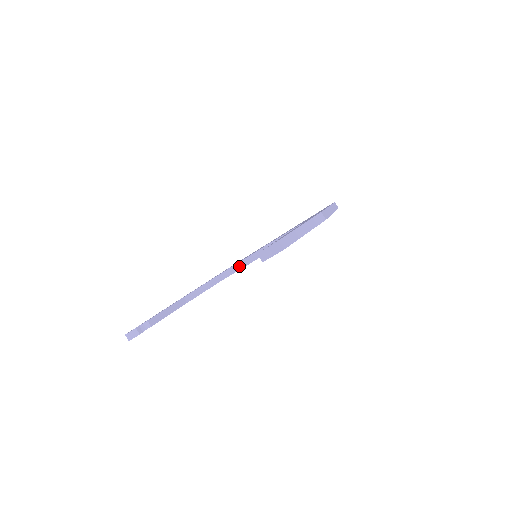
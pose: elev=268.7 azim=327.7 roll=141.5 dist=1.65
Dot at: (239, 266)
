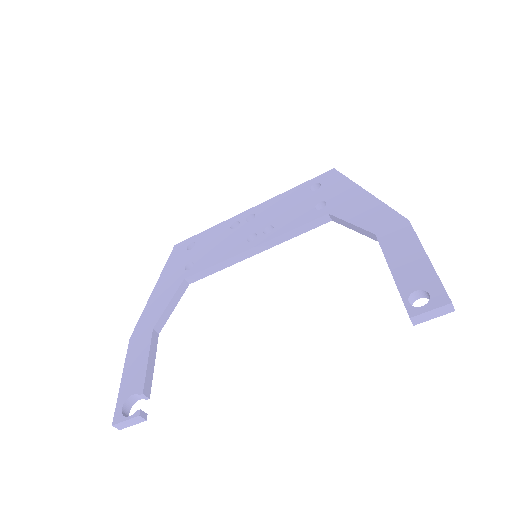
Dot at: (220, 267)
